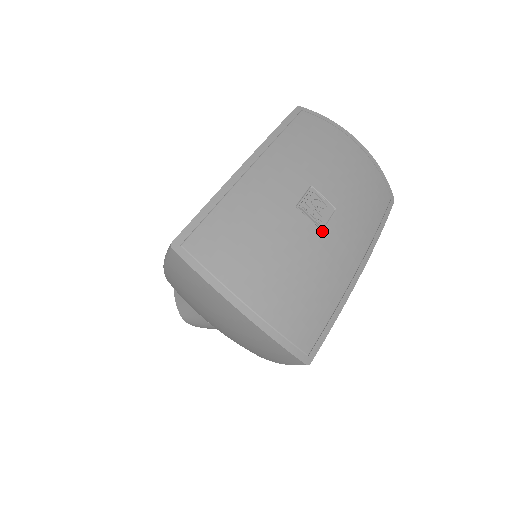
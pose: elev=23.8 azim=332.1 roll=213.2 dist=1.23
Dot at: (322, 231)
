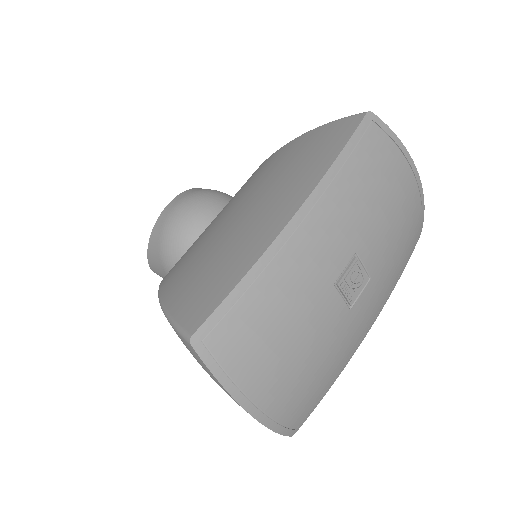
Dot at: (350, 309)
